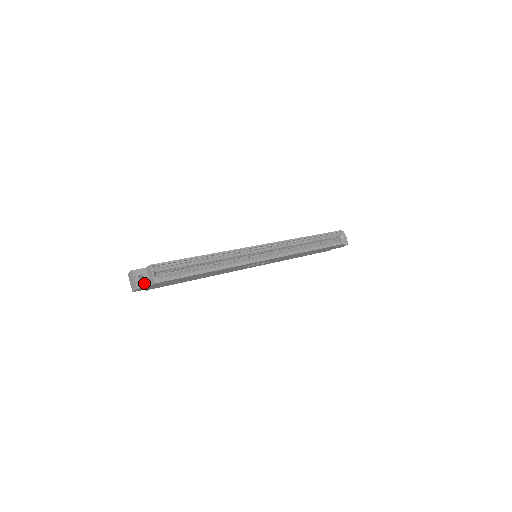
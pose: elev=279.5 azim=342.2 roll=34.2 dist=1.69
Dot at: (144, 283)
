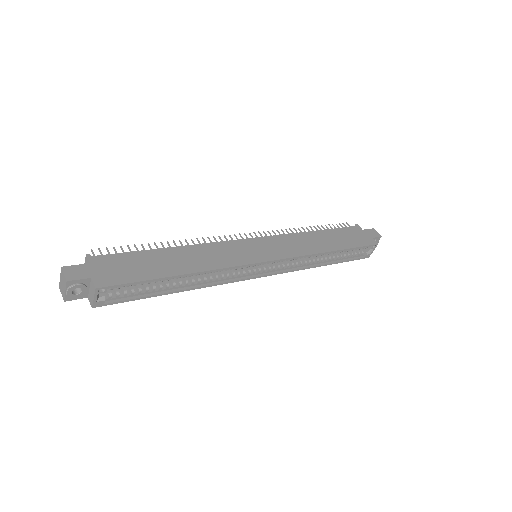
Dot at: (78, 297)
